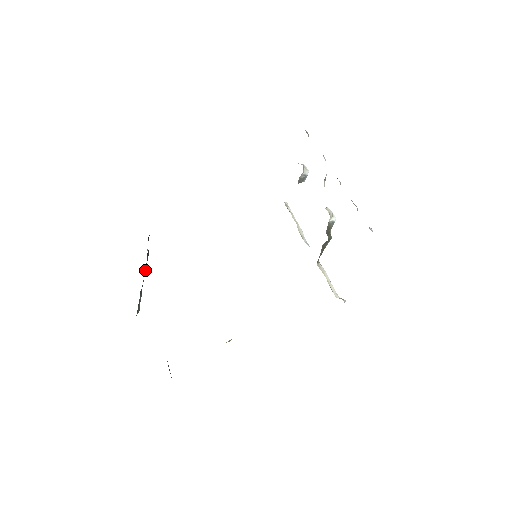
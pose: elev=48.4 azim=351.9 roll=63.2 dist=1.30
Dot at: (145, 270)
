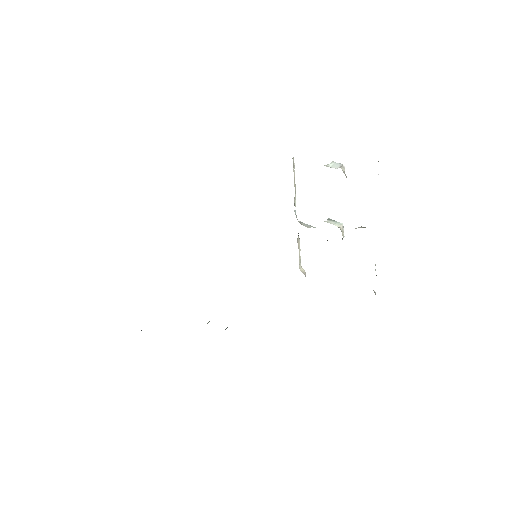
Dot at: occluded
